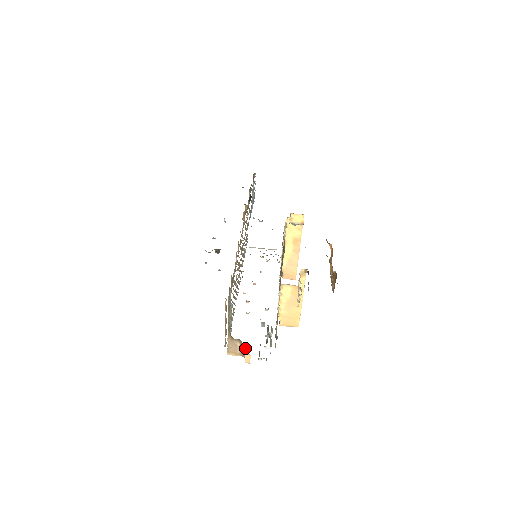
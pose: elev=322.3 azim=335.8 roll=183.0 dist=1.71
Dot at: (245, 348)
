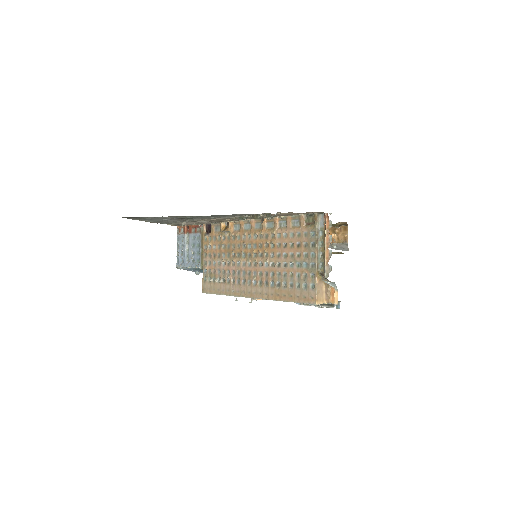
Dot at: (329, 289)
